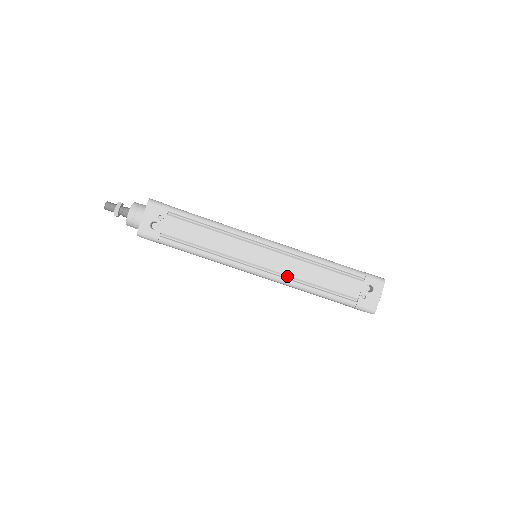
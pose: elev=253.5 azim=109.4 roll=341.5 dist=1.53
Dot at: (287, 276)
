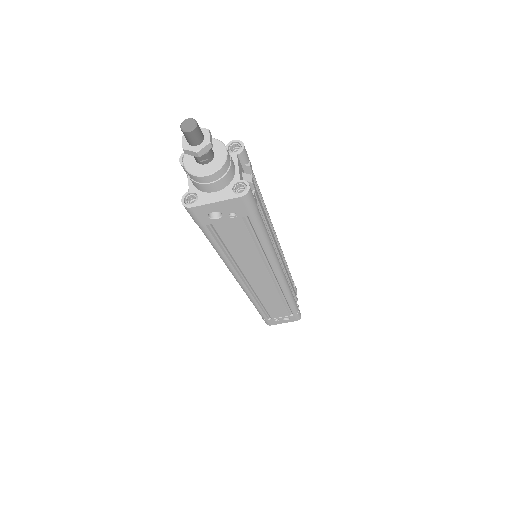
Dot at: (255, 293)
